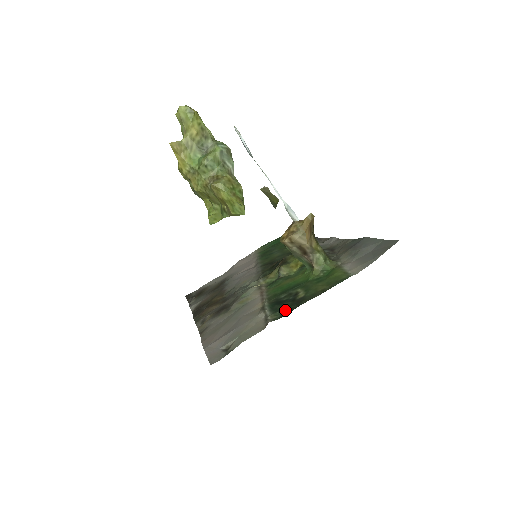
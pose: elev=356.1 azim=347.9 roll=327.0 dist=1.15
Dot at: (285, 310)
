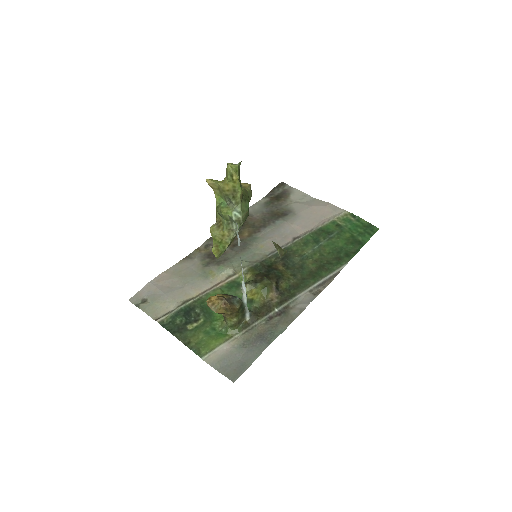
Dot at: (171, 325)
